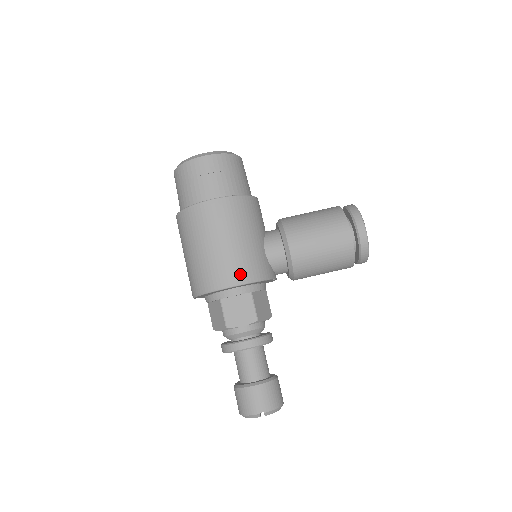
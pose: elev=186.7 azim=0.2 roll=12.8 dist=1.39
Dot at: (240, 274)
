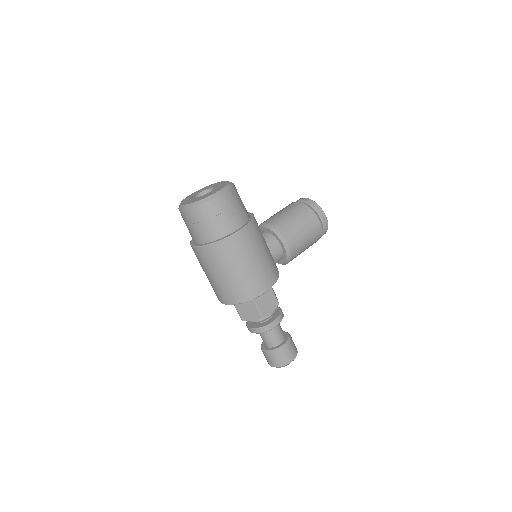
Dot at: (270, 279)
